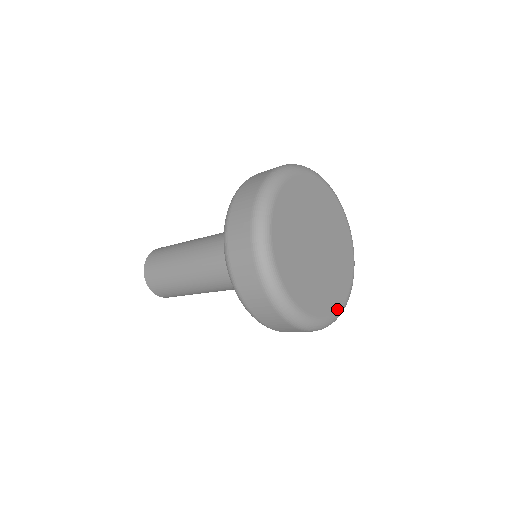
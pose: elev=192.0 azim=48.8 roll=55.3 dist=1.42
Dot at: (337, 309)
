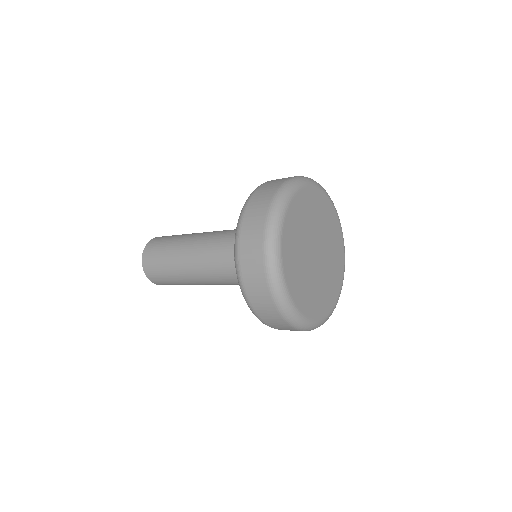
Dot at: (341, 285)
